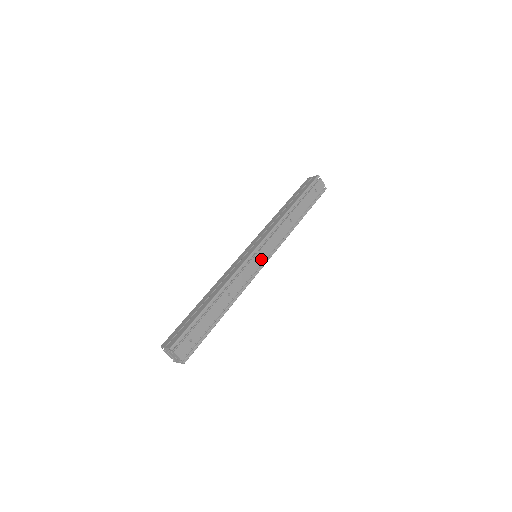
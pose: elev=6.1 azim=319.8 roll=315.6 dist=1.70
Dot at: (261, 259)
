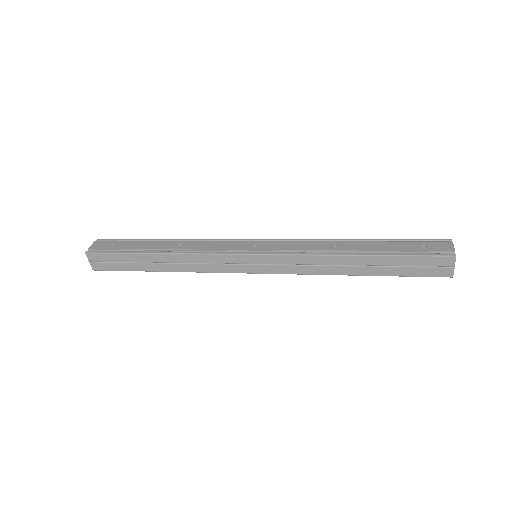
Dot at: (249, 247)
